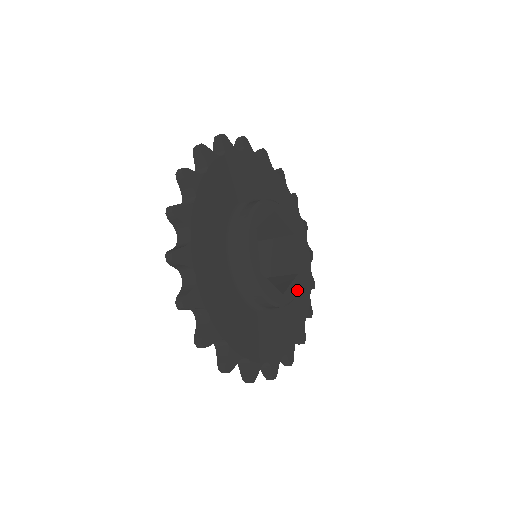
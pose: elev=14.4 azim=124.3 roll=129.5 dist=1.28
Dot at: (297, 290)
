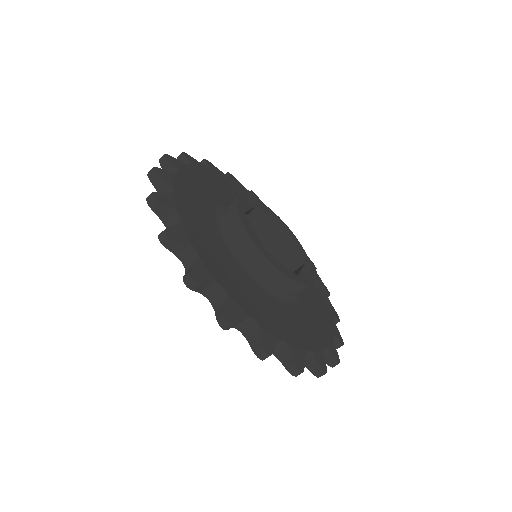
Dot at: (311, 276)
